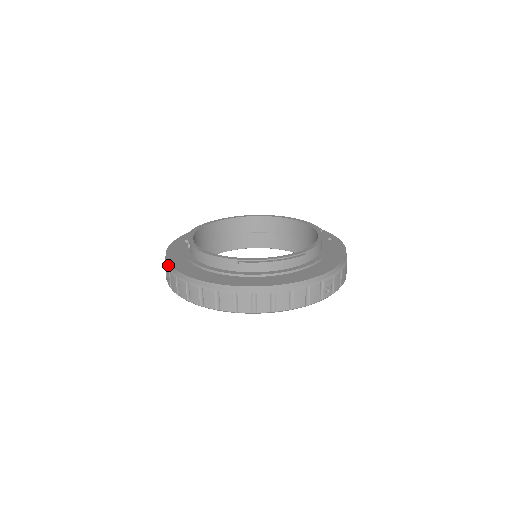
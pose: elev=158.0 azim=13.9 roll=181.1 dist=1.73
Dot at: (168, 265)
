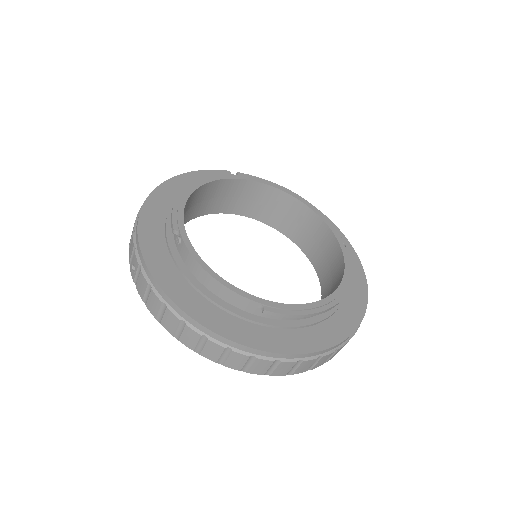
Dot at: (147, 272)
